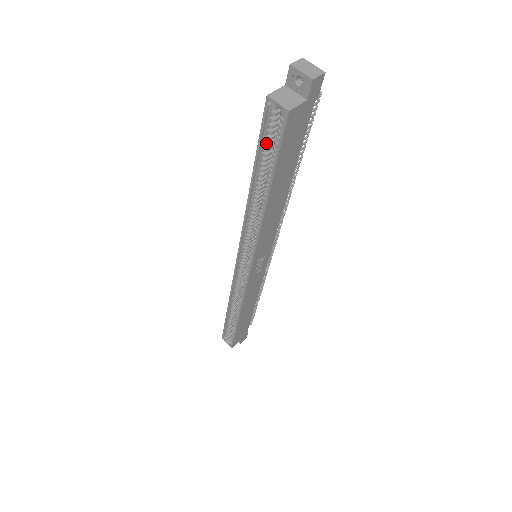
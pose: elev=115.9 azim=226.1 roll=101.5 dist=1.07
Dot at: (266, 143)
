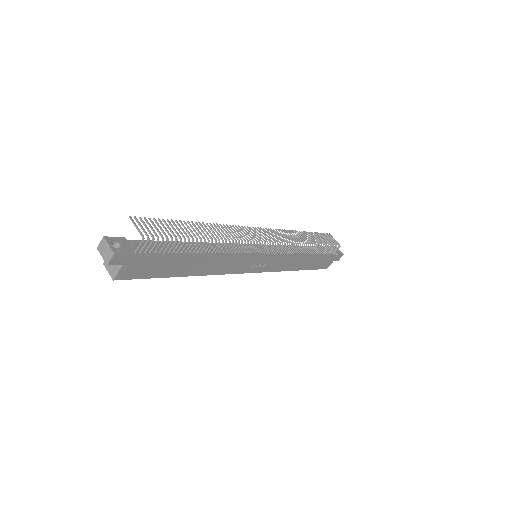
Dot at: occluded
